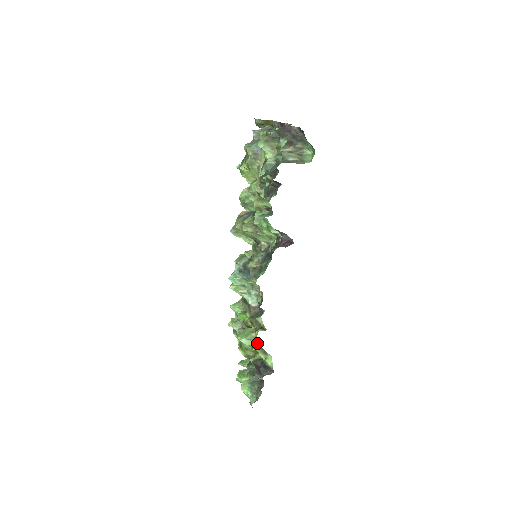
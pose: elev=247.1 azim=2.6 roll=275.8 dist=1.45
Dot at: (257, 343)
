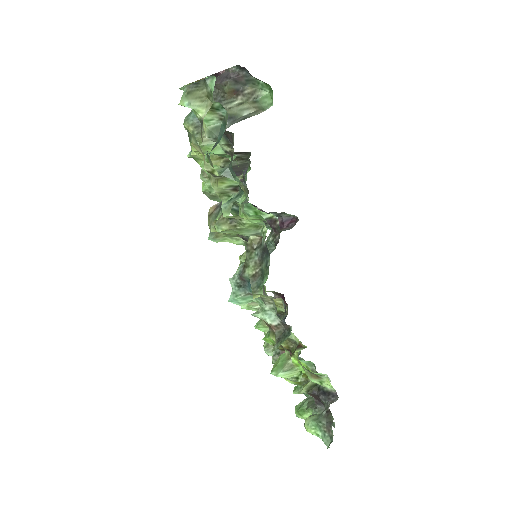
Dot at: (302, 367)
